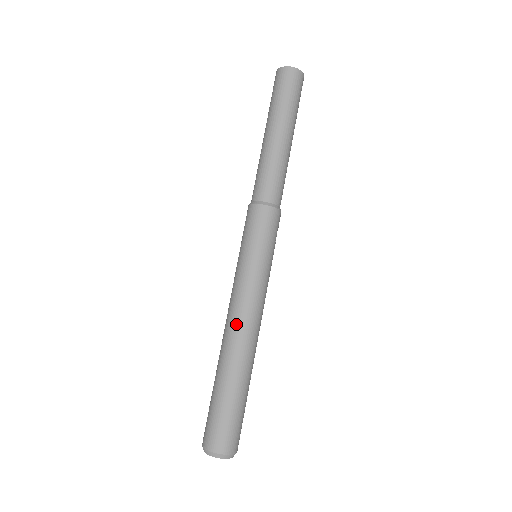
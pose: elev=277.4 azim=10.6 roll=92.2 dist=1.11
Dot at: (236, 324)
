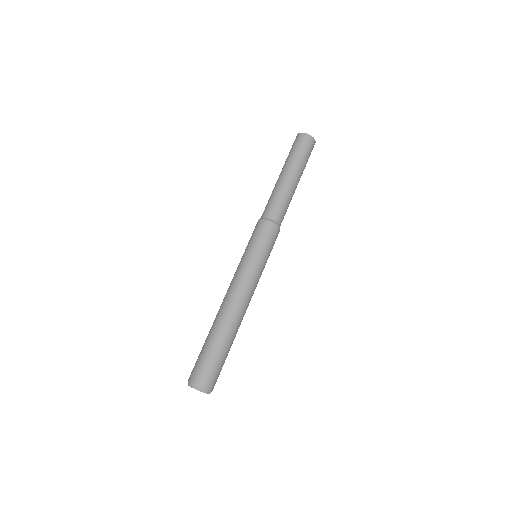
Dot at: (243, 303)
